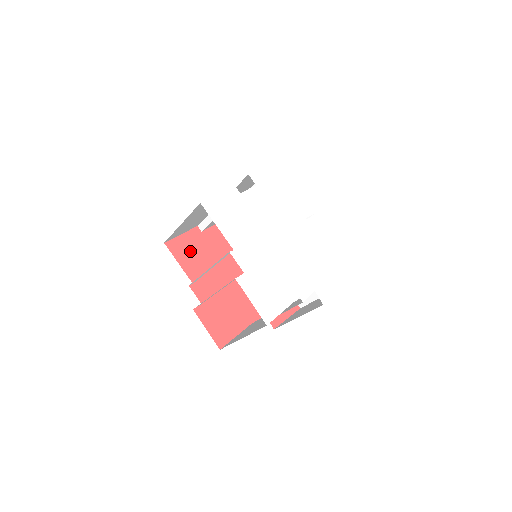
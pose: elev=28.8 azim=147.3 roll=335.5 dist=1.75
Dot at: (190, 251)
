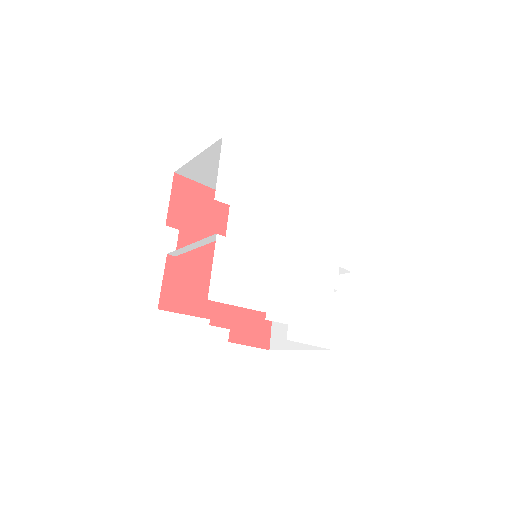
Dot at: (183, 290)
